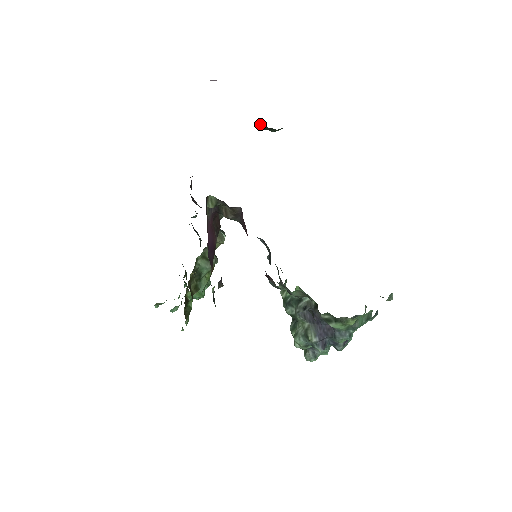
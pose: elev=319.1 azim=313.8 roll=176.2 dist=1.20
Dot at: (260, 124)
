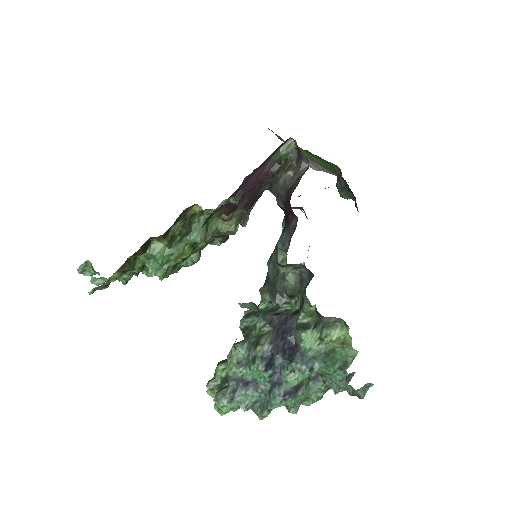
Dot at: (341, 177)
